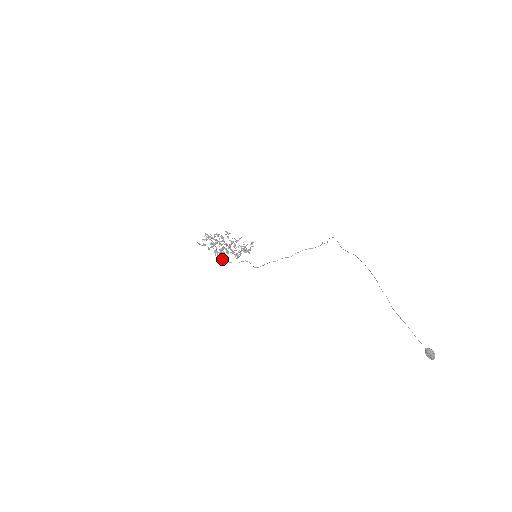
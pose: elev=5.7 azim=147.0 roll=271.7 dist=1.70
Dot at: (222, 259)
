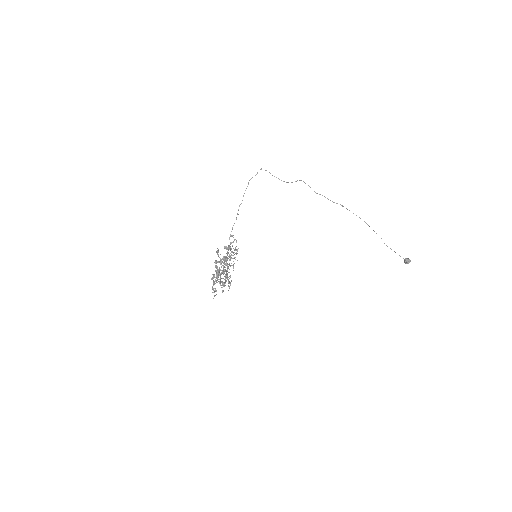
Dot at: occluded
